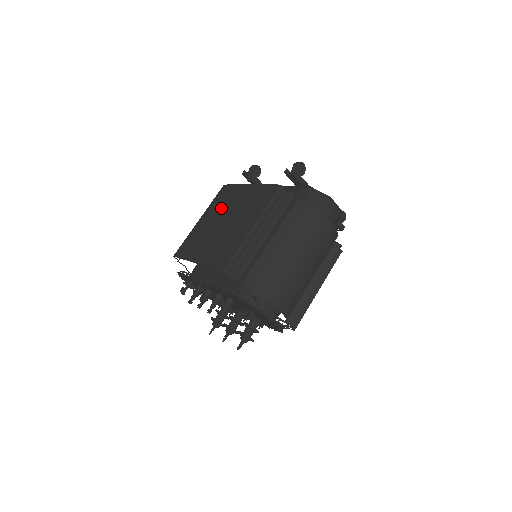
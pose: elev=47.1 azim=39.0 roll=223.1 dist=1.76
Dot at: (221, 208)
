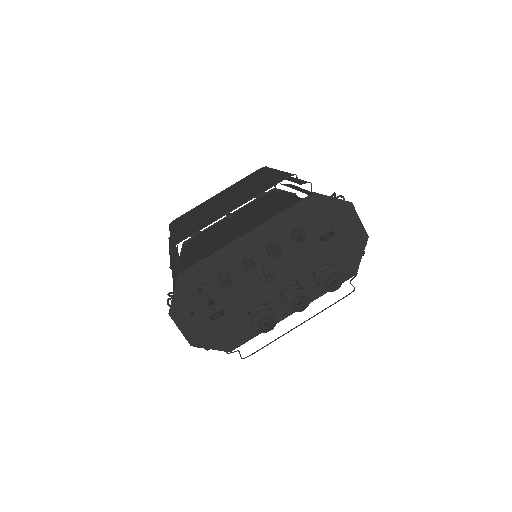
Dot at: (200, 211)
